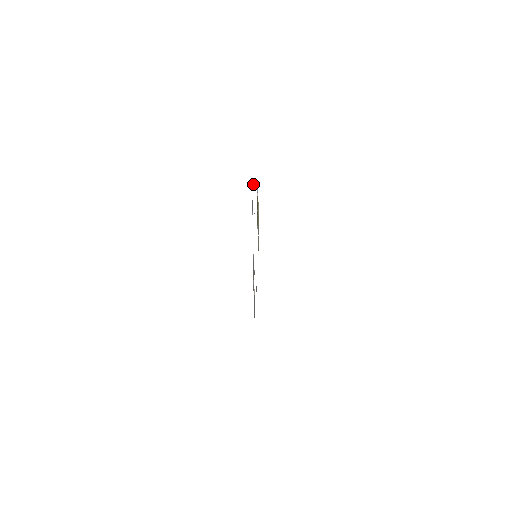
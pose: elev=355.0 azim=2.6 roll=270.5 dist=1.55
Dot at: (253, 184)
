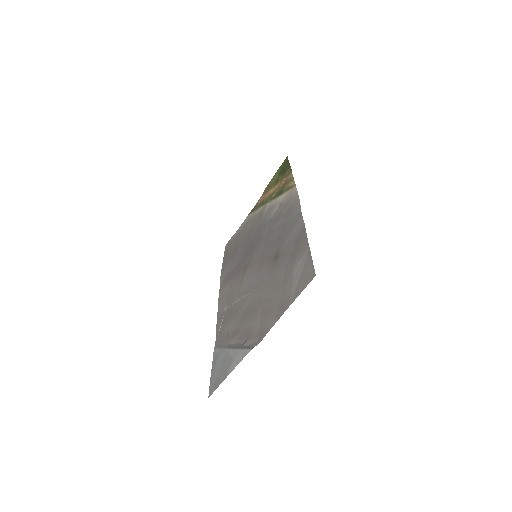
Dot at: (305, 255)
